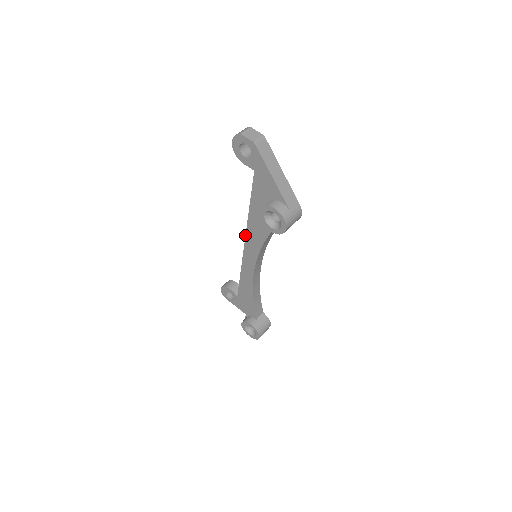
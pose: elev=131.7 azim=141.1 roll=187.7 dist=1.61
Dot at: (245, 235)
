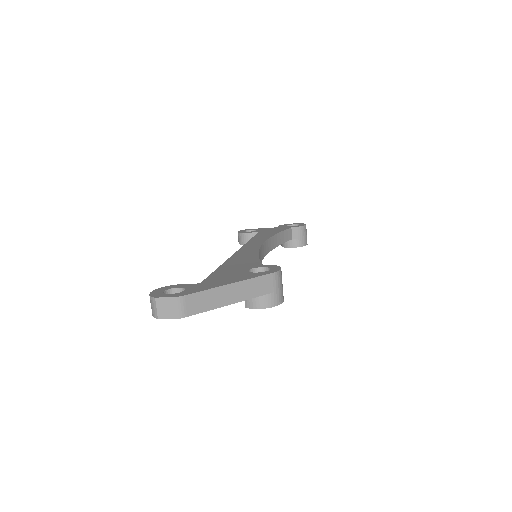
Dot at: occluded
